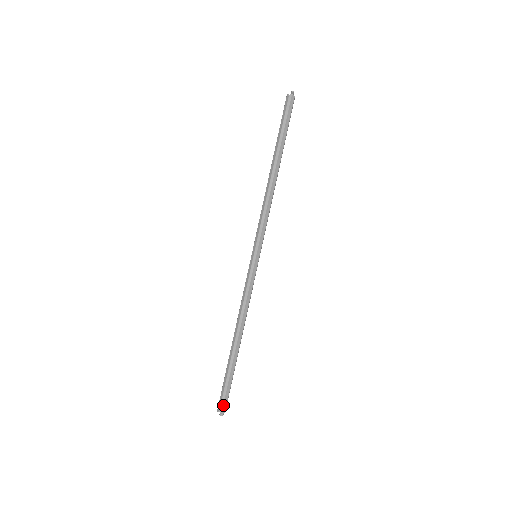
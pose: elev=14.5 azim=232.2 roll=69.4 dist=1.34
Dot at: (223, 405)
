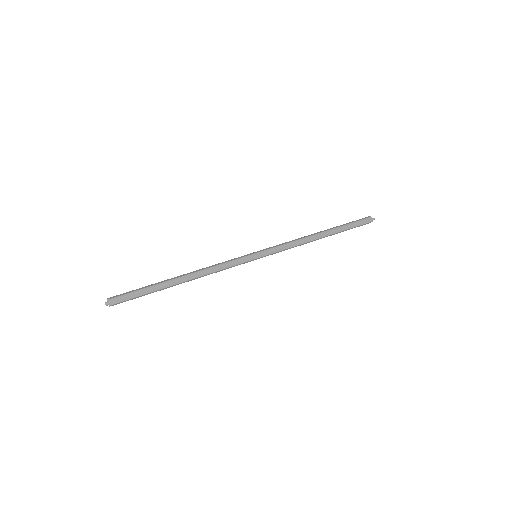
Dot at: (117, 299)
